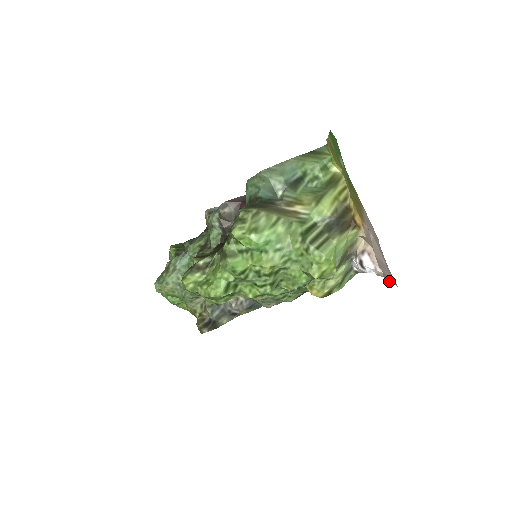
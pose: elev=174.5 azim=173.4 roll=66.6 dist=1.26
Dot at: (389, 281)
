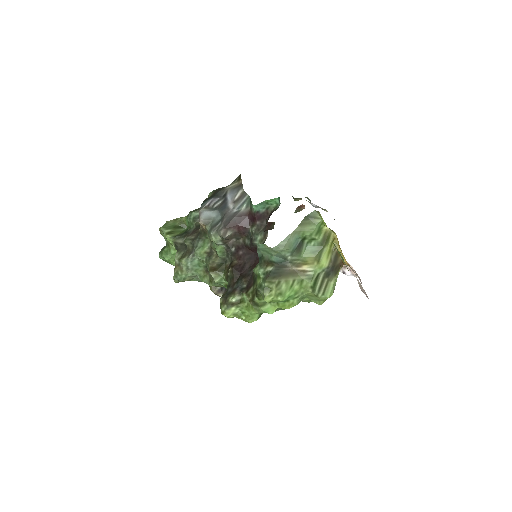
Dot at: occluded
